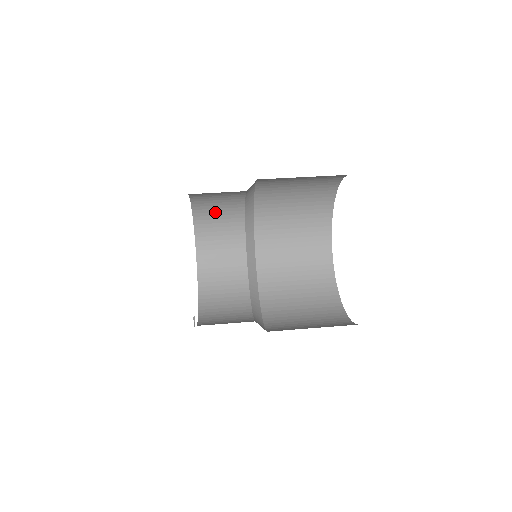
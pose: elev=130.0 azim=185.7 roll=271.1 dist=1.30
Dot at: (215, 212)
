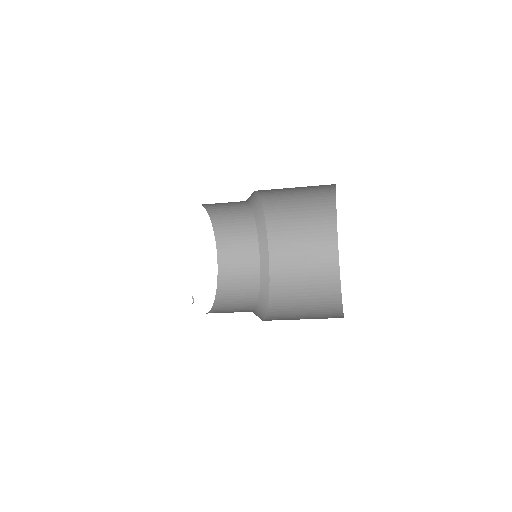
Dot at: (231, 226)
